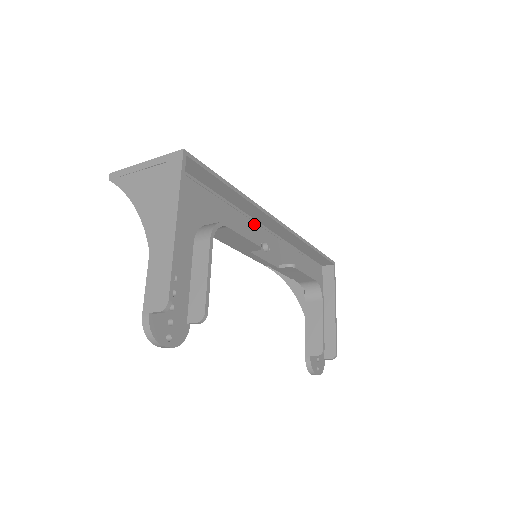
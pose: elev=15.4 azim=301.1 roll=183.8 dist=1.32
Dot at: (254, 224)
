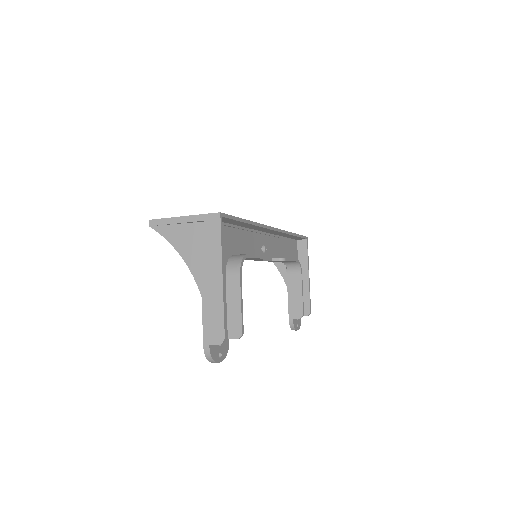
Dot at: (256, 234)
